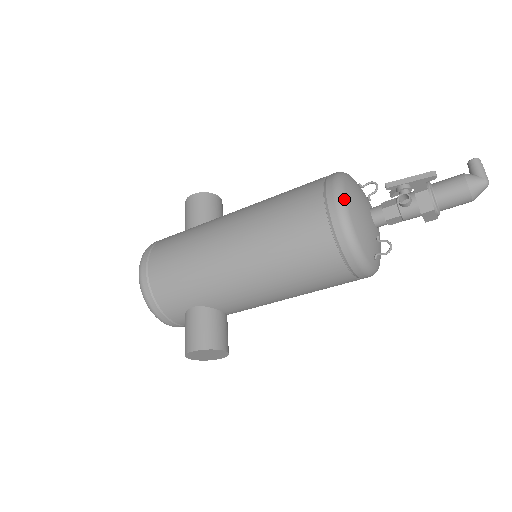
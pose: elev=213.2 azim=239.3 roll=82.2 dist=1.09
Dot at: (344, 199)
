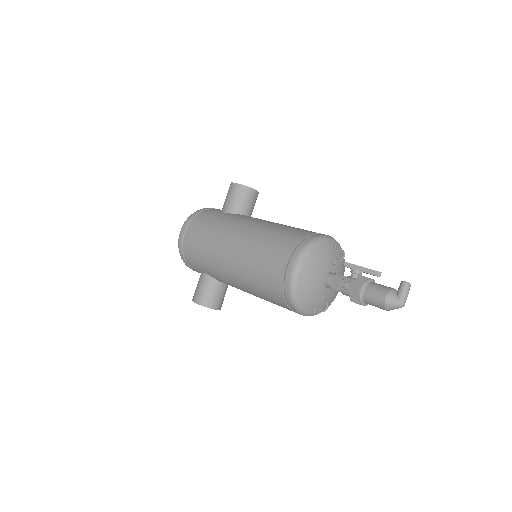
Dot at: (299, 270)
